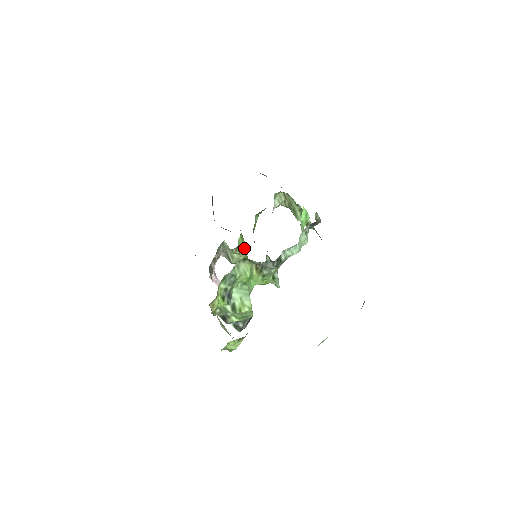
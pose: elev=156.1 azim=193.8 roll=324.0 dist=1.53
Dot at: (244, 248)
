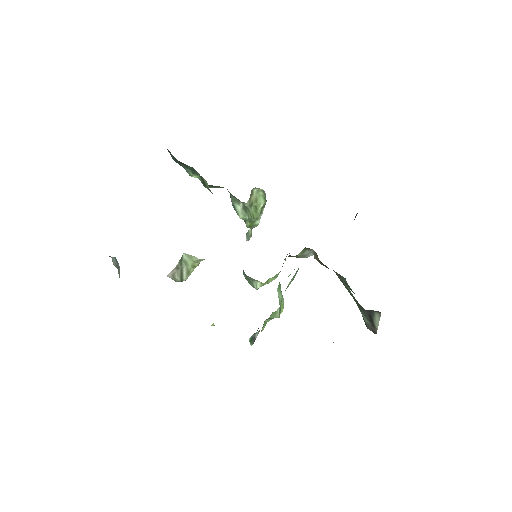
Dot at: occluded
